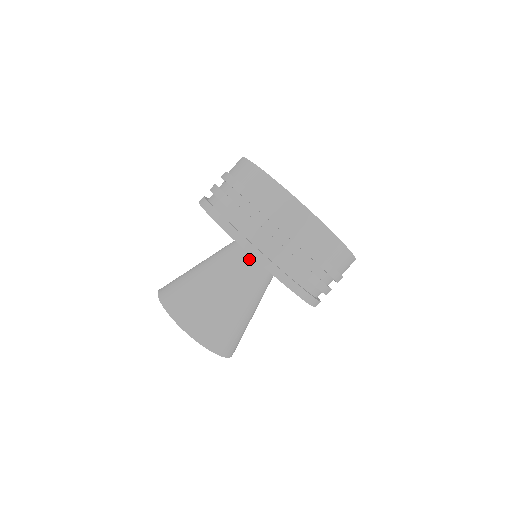
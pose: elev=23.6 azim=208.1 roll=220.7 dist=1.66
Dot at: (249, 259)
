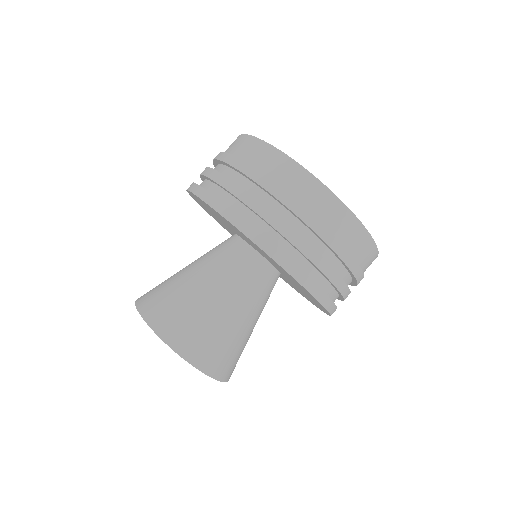
Dot at: (238, 247)
